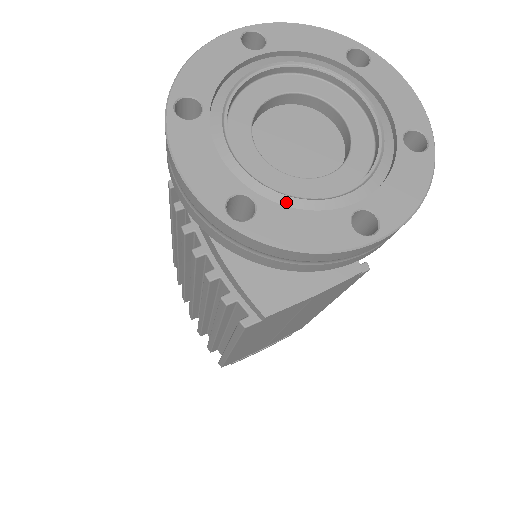
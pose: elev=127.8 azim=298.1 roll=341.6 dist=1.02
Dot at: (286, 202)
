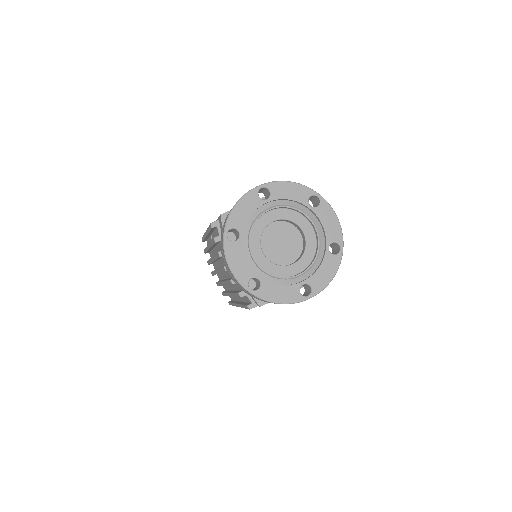
Dot at: (273, 280)
